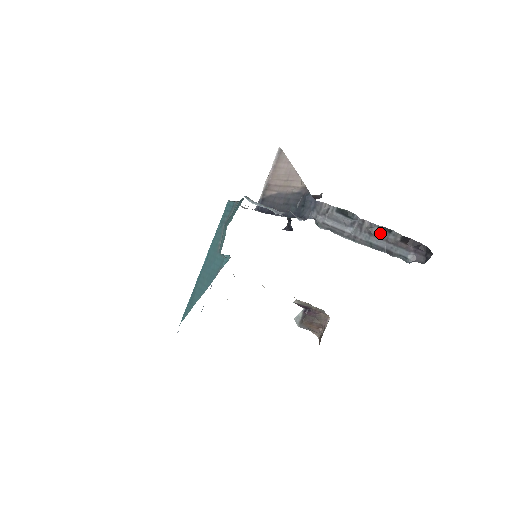
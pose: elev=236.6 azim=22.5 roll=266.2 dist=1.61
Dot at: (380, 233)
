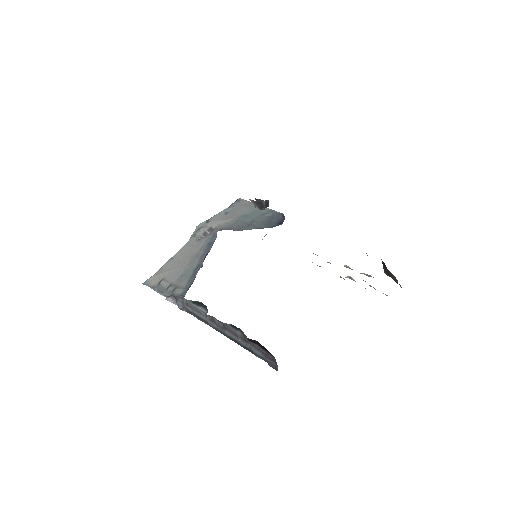
Dot at: (231, 329)
